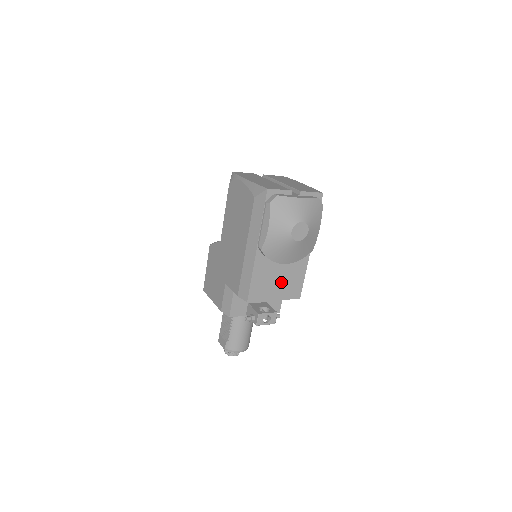
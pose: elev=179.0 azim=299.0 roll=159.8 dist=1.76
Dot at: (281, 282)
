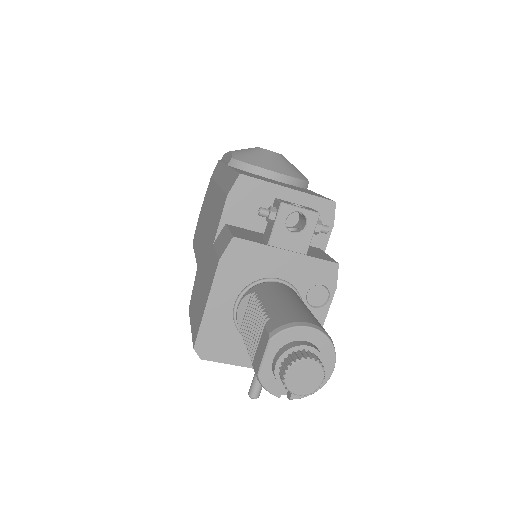
Dot at: occluded
